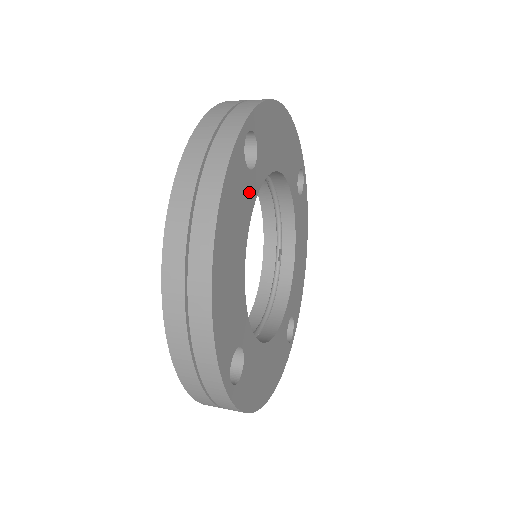
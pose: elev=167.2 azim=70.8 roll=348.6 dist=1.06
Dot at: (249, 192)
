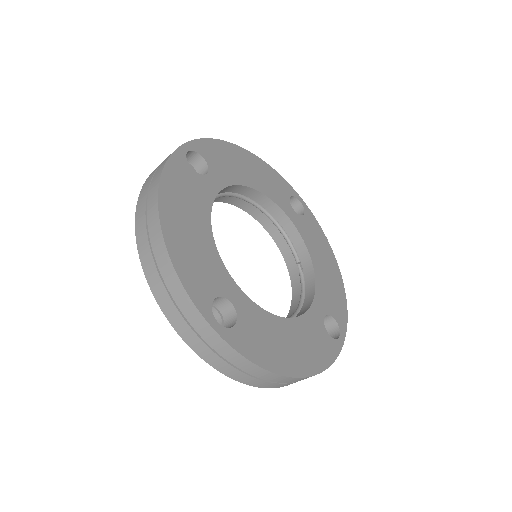
Dot at: (204, 188)
